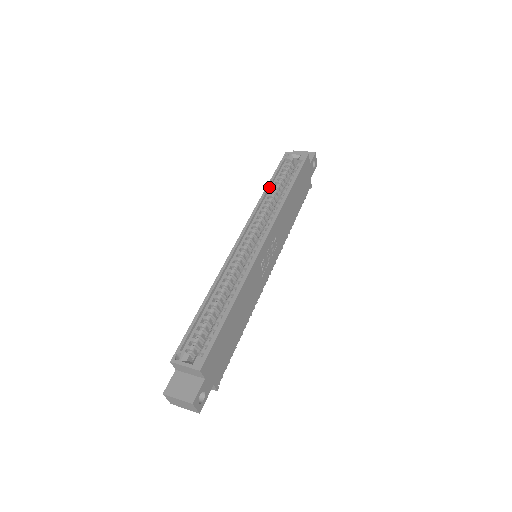
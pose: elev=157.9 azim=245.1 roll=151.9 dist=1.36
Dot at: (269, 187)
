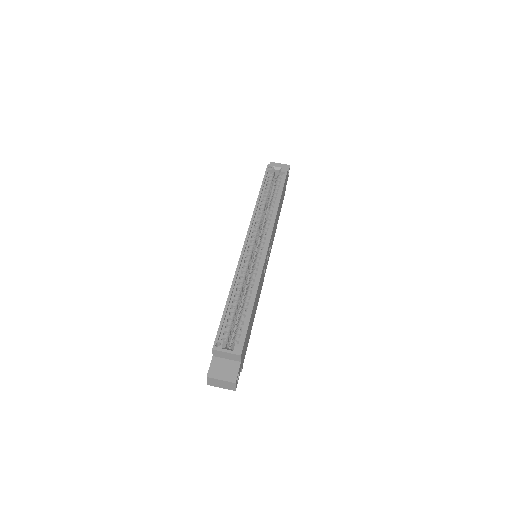
Dot at: (260, 195)
